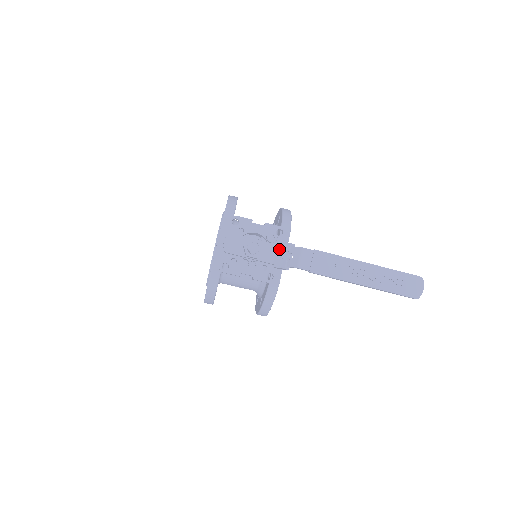
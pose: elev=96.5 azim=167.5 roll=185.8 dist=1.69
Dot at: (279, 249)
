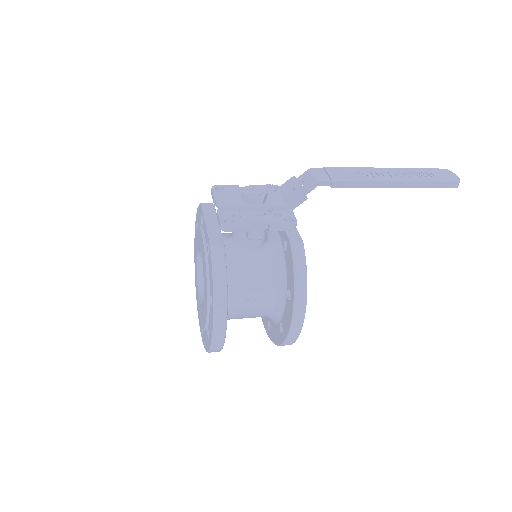
Dot at: (284, 189)
